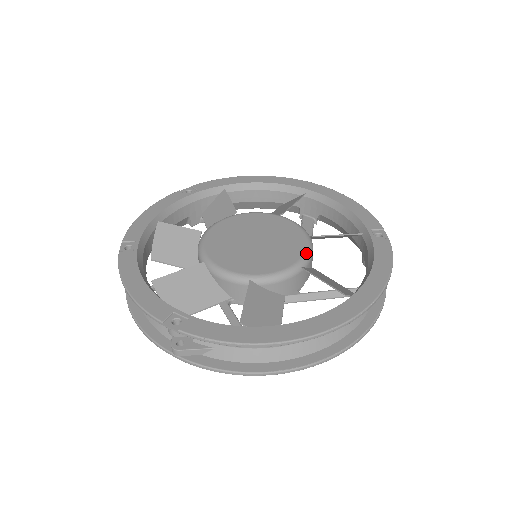
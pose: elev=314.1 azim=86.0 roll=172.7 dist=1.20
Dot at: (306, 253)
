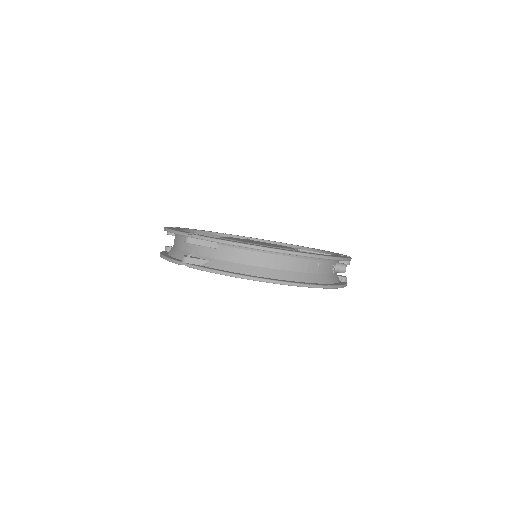
Dot at: (290, 249)
